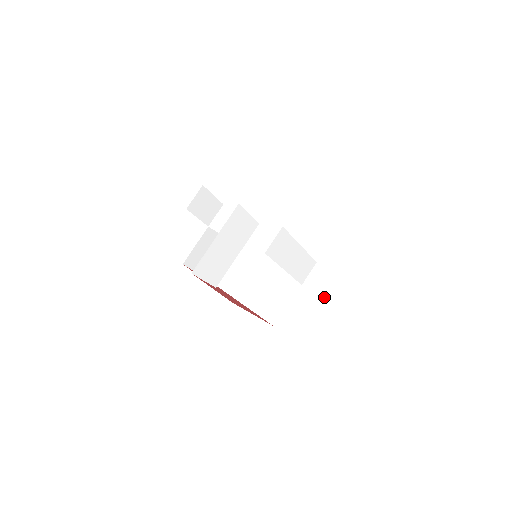
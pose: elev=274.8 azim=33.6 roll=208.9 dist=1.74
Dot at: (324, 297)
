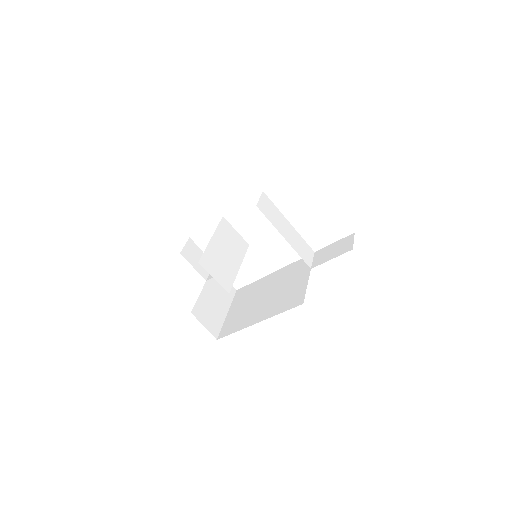
Dot at: (334, 257)
